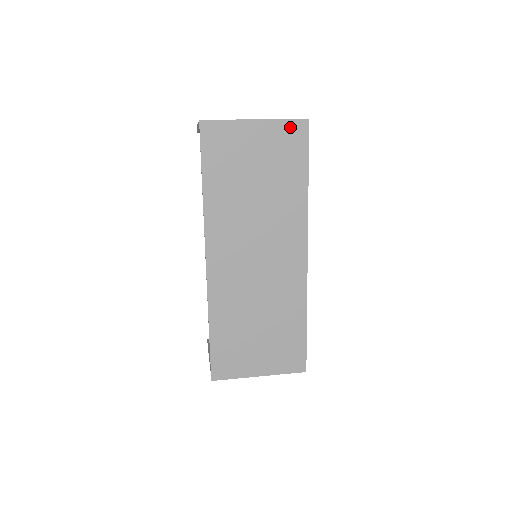
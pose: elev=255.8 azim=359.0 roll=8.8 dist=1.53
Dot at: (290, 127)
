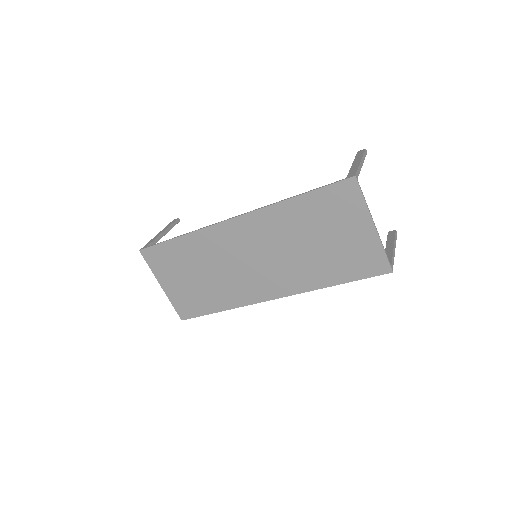
Dot at: (379, 258)
